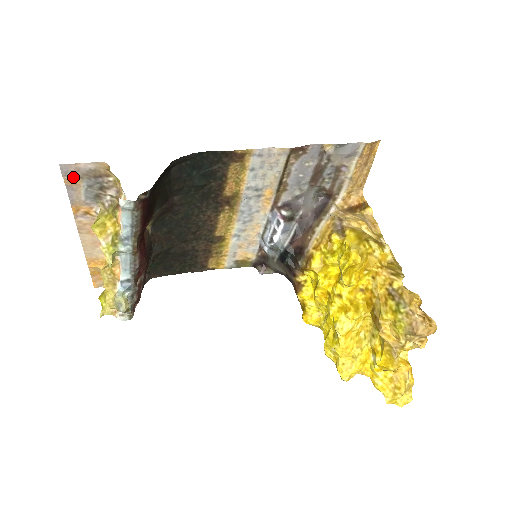
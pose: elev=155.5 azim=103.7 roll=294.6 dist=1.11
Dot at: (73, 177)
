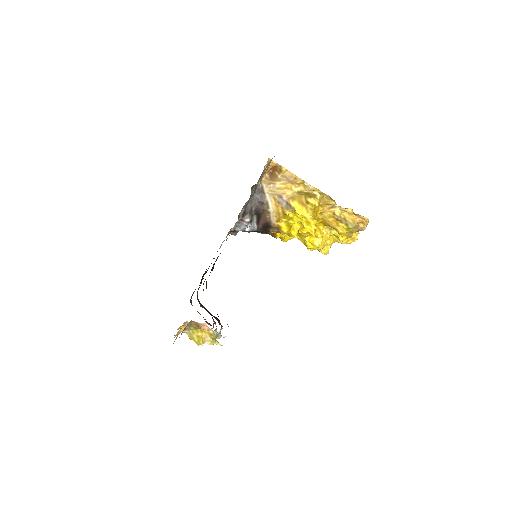
Dot at: occluded
